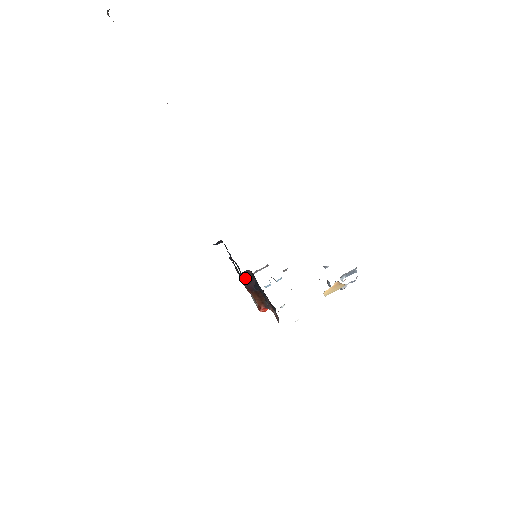
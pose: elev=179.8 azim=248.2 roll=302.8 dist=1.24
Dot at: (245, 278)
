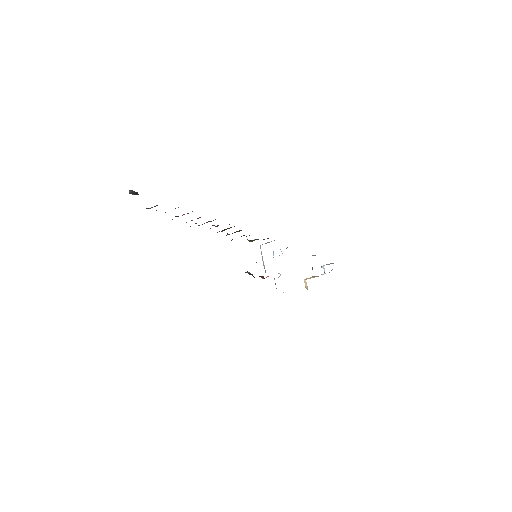
Dot at: (246, 272)
